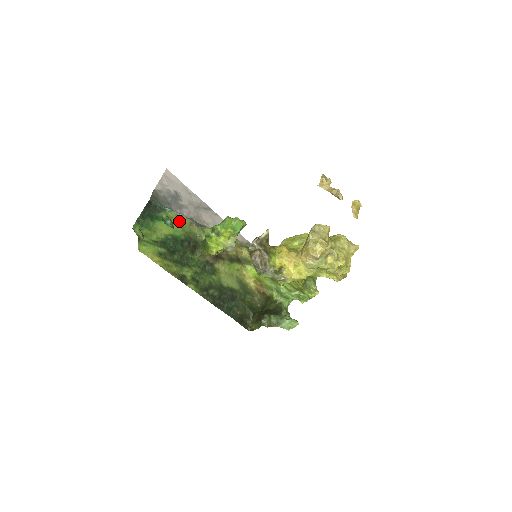
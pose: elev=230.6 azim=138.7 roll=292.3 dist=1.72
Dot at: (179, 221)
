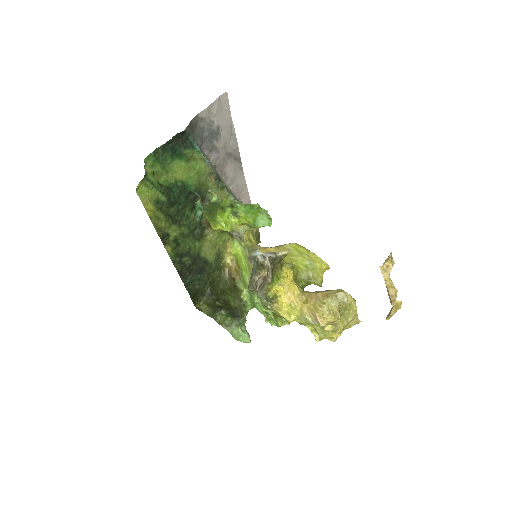
Dot at: (201, 166)
